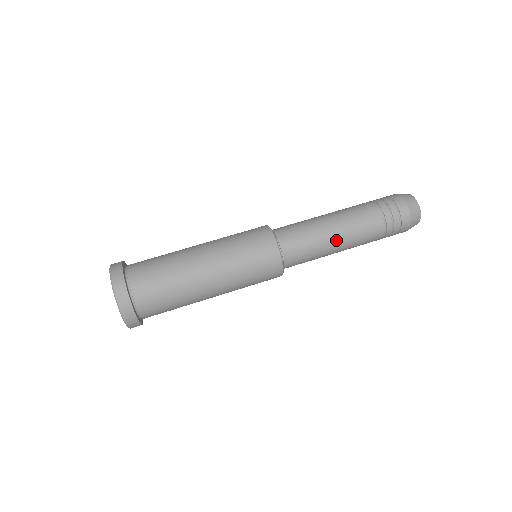
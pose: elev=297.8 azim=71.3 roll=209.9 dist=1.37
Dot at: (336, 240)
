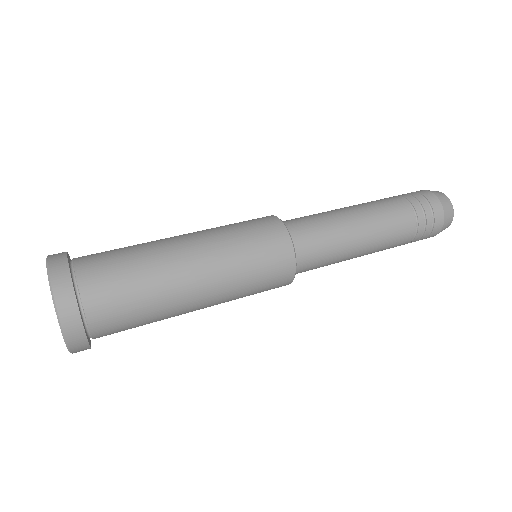
Dot at: (357, 224)
